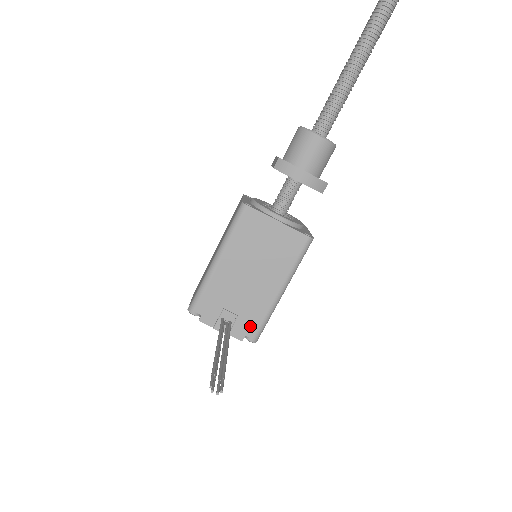
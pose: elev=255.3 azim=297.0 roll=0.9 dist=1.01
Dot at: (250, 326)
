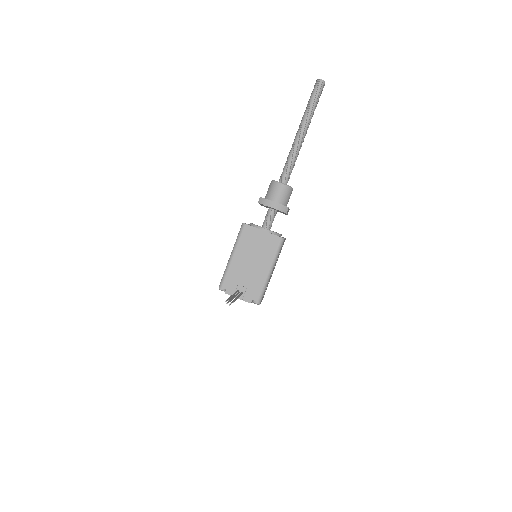
Dot at: (254, 294)
